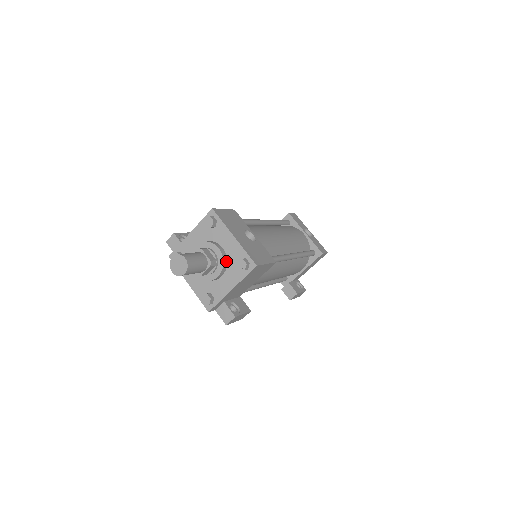
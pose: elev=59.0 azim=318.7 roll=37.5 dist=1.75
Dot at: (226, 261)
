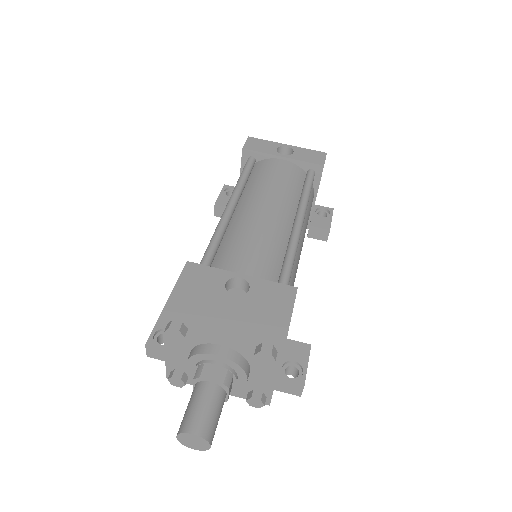
Dot at: (240, 357)
